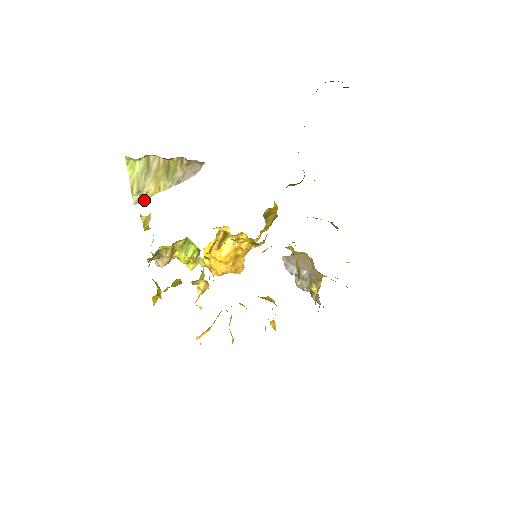
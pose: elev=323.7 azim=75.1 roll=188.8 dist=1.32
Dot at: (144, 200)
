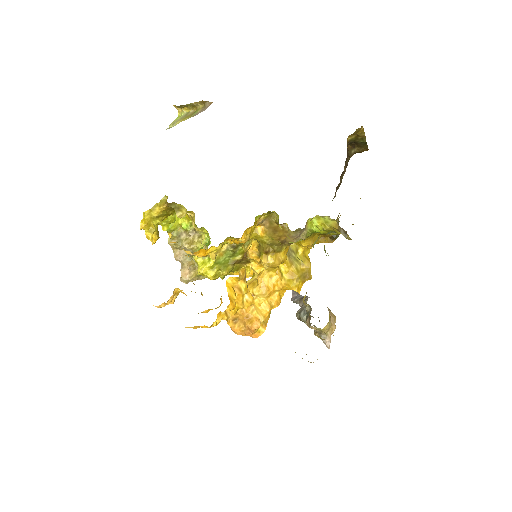
Dot at: occluded
